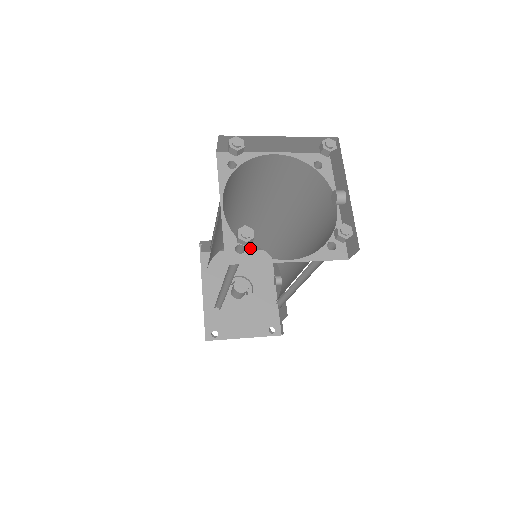
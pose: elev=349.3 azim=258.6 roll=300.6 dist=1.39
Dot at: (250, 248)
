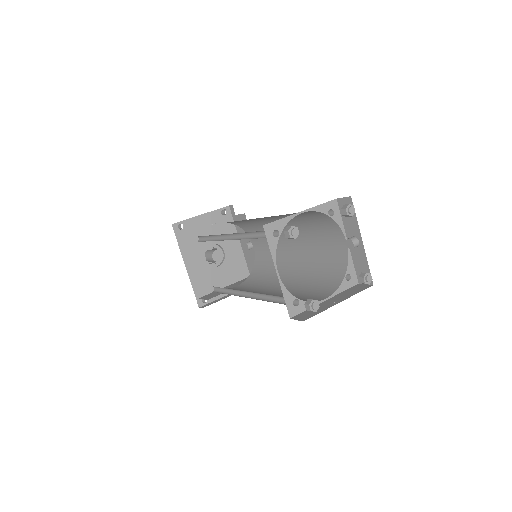
Dot at: occluded
